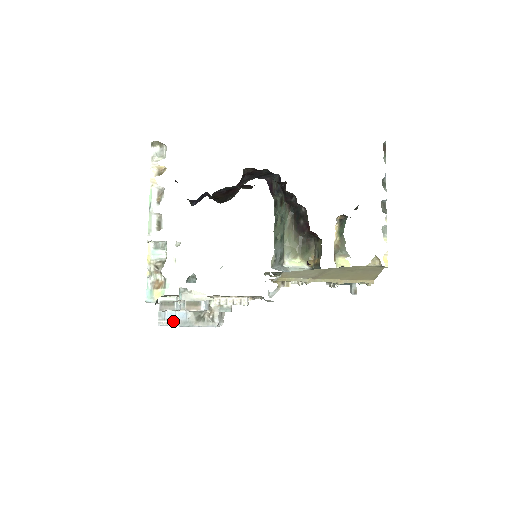
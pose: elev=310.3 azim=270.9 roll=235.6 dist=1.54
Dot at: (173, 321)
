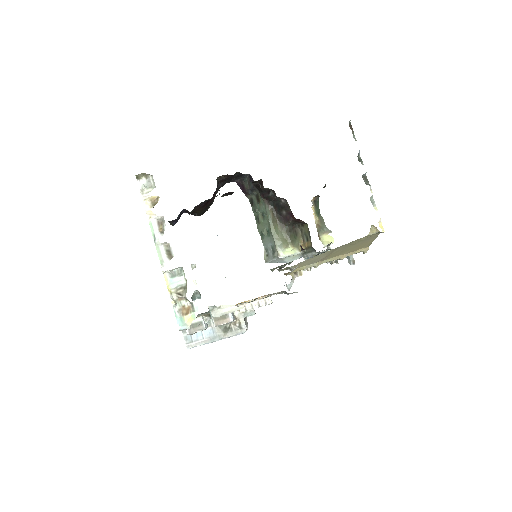
Dot at: (201, 340)
